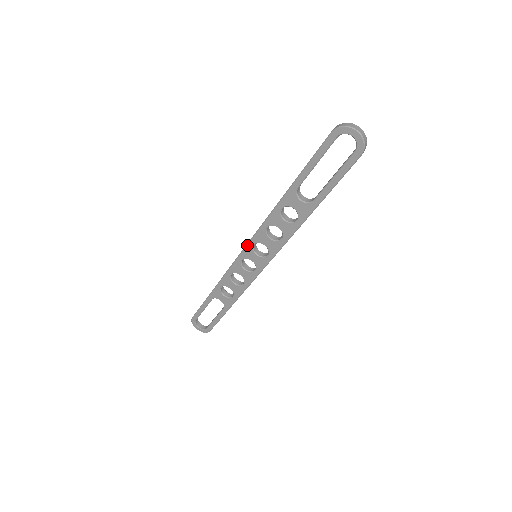
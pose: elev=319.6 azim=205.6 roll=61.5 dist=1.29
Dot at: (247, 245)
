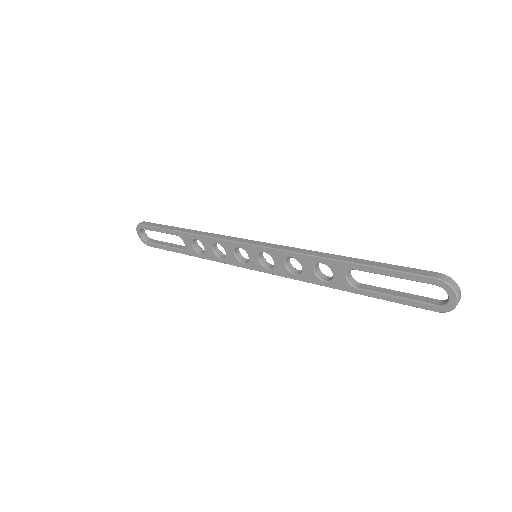
Dot at: (257, 246)
